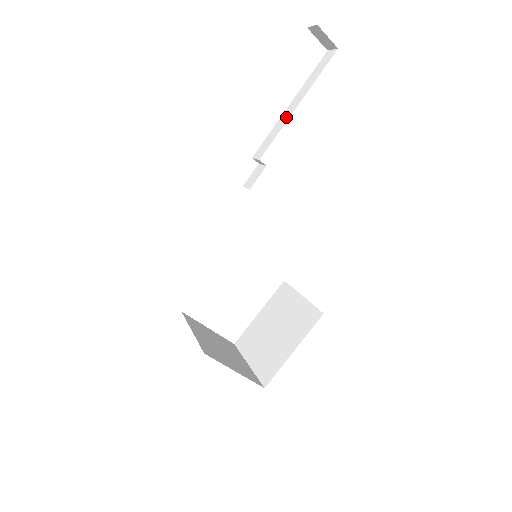
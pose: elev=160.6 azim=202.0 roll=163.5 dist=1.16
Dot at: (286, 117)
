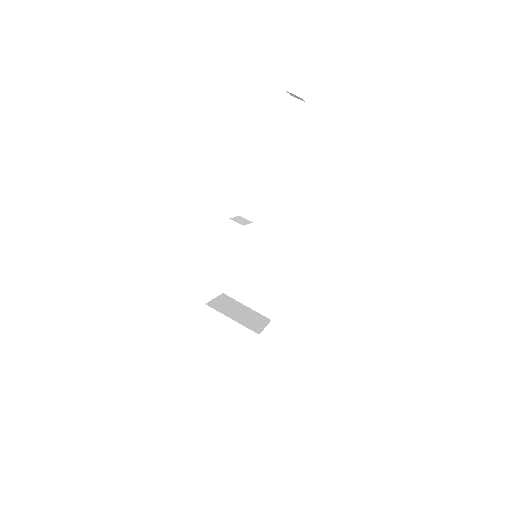
Dot at: (272, 164)
